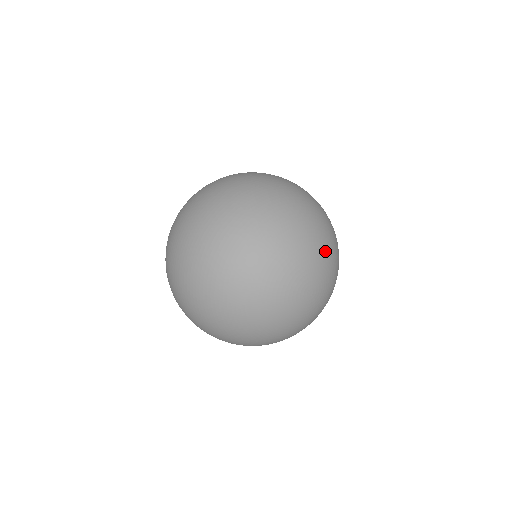
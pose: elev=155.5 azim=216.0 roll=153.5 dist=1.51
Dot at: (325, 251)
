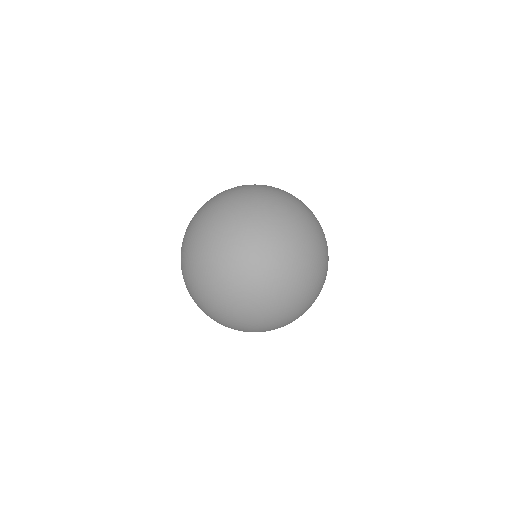
Dot at: occluded
